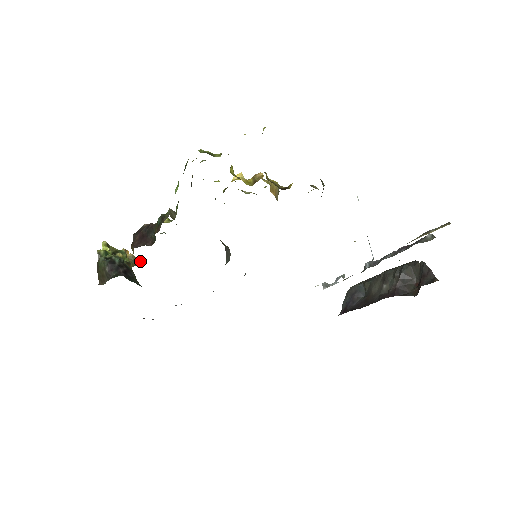
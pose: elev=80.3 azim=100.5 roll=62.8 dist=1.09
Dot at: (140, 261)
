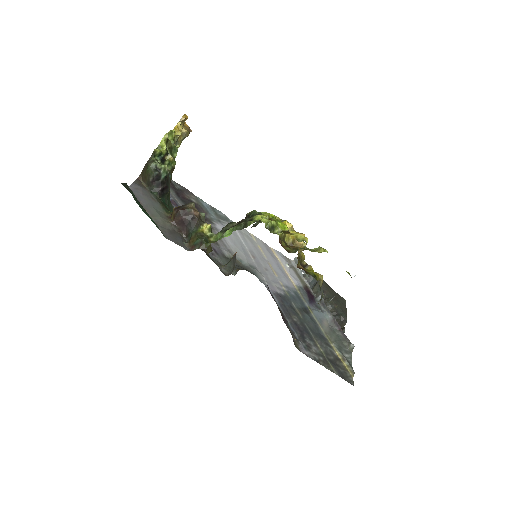
Dot at: occluded
